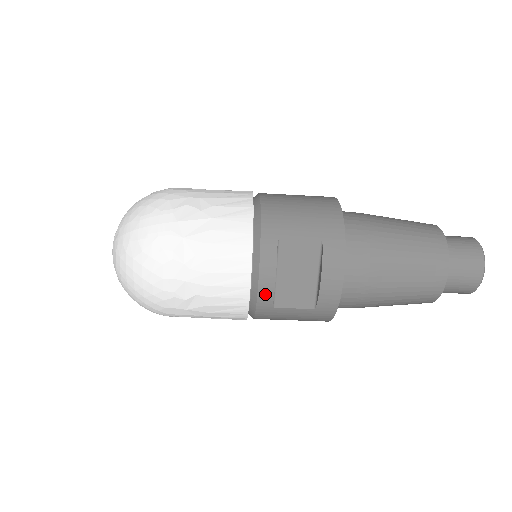
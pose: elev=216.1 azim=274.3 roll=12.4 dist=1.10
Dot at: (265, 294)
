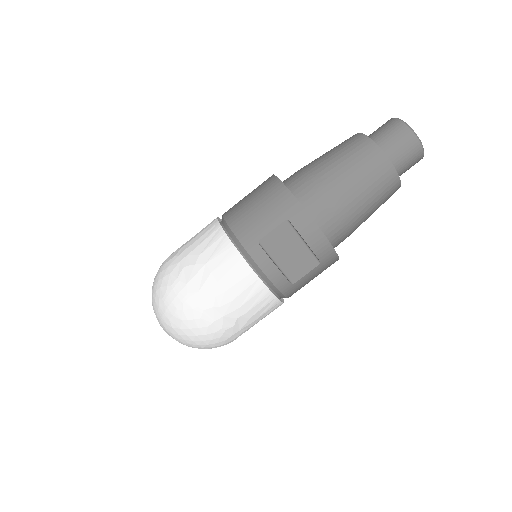
Dot at: (280, 282)
